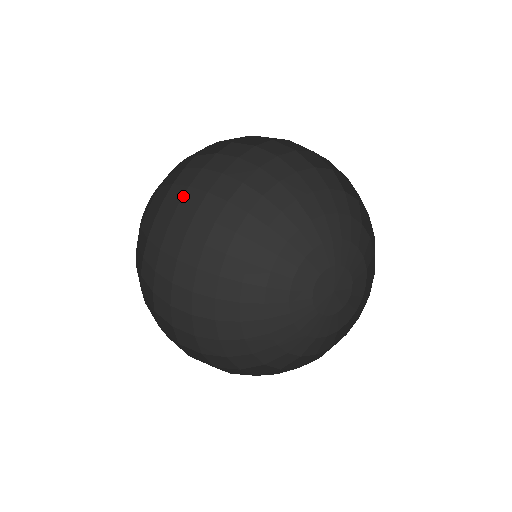
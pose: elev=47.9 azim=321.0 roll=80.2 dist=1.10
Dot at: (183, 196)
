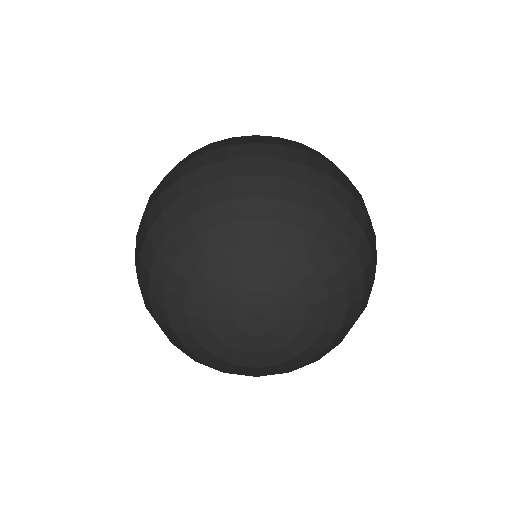
Dot at: (218, 148)
